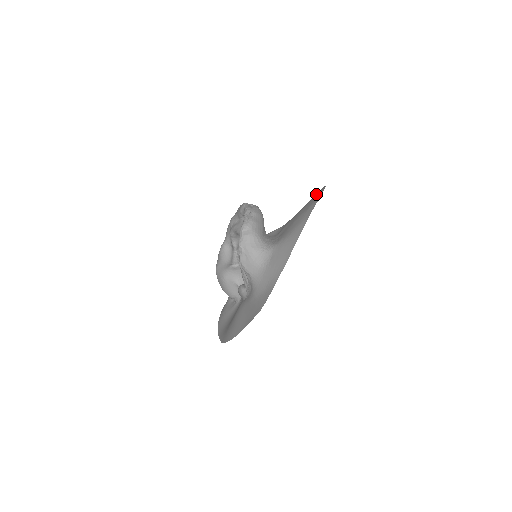
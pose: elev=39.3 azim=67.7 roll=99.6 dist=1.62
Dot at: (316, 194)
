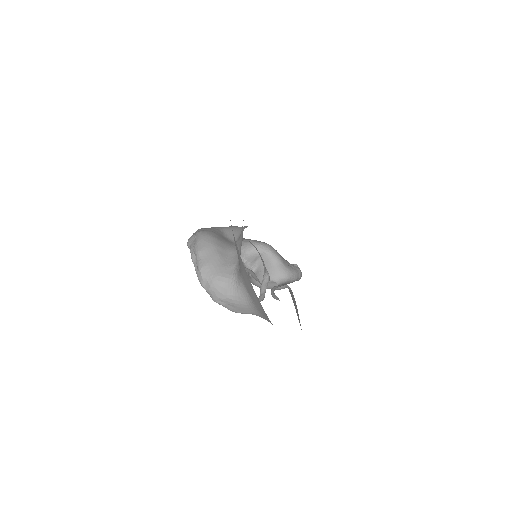
Dot at: occluded
